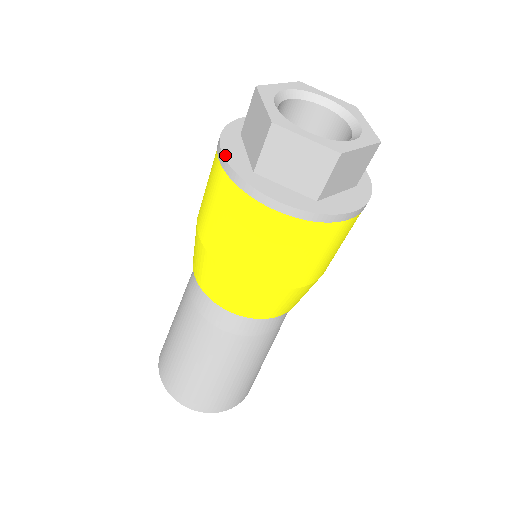
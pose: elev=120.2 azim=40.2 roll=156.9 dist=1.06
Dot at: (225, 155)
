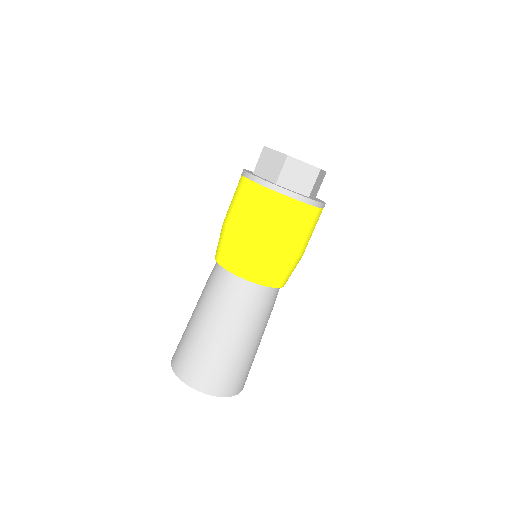
Dot at: (258, 177)
